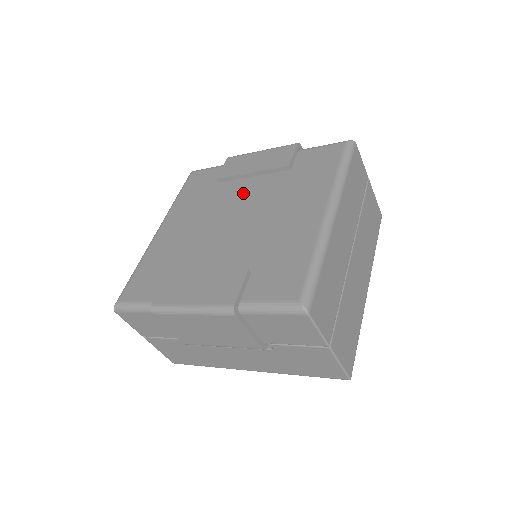
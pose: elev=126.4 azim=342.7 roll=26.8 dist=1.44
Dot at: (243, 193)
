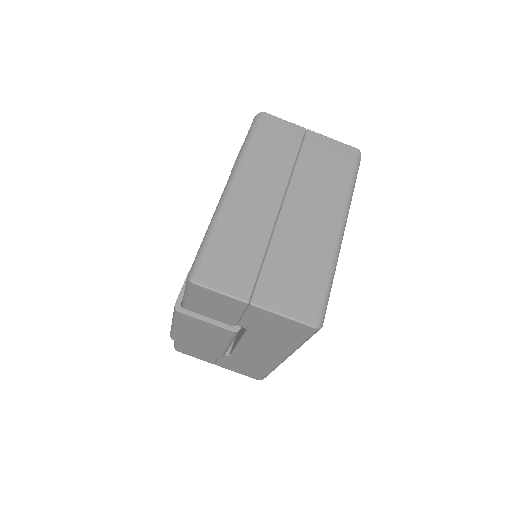
Dot at: occluded
